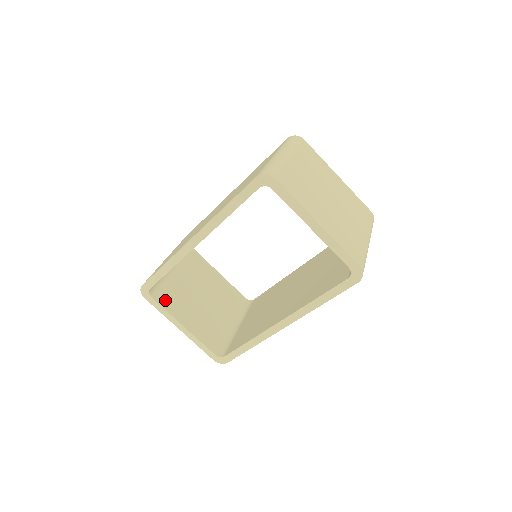
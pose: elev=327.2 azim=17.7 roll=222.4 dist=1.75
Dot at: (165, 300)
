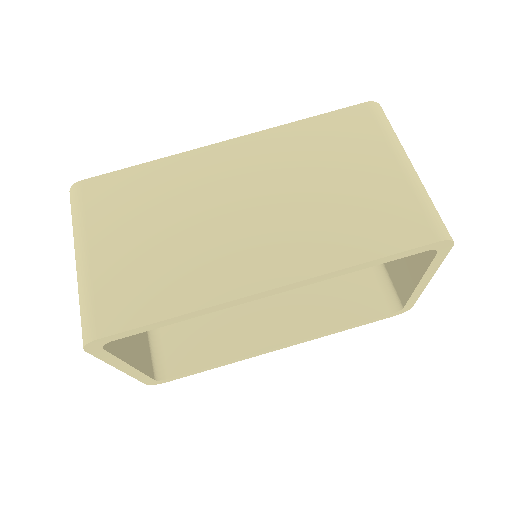
Dot at: occluded
